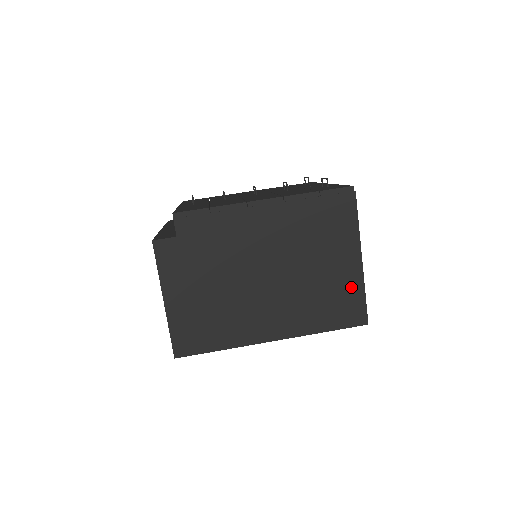
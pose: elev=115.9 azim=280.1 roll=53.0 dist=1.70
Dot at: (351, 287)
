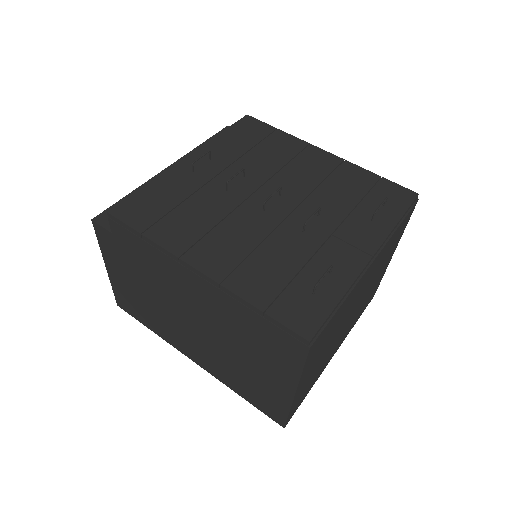
Dot at: (275, 398)
